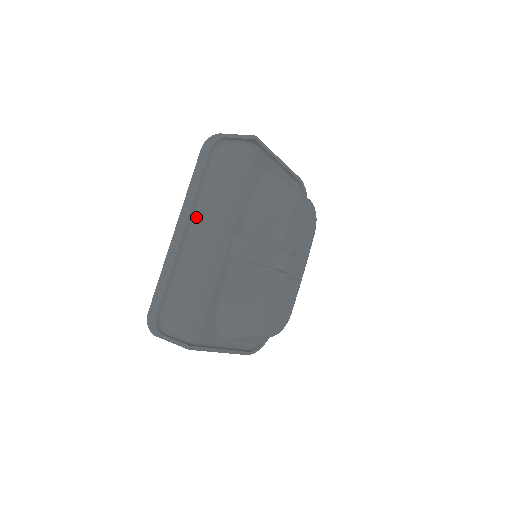
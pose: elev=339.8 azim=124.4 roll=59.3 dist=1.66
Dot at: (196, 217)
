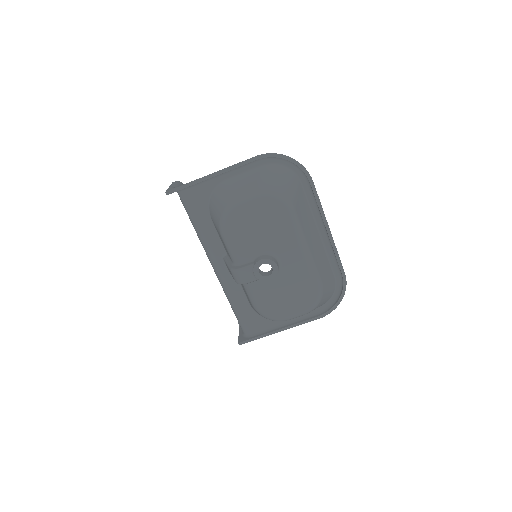
Dot at: occluded
